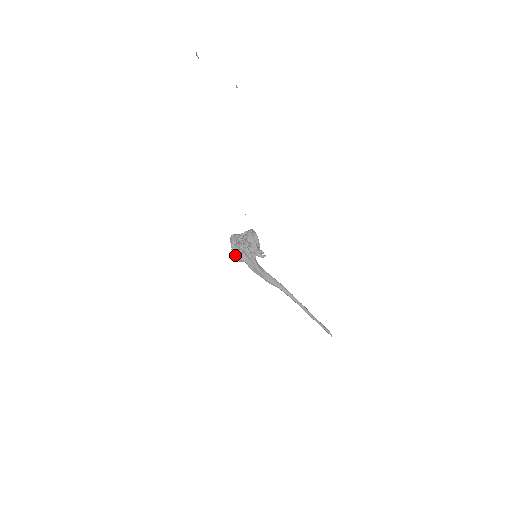
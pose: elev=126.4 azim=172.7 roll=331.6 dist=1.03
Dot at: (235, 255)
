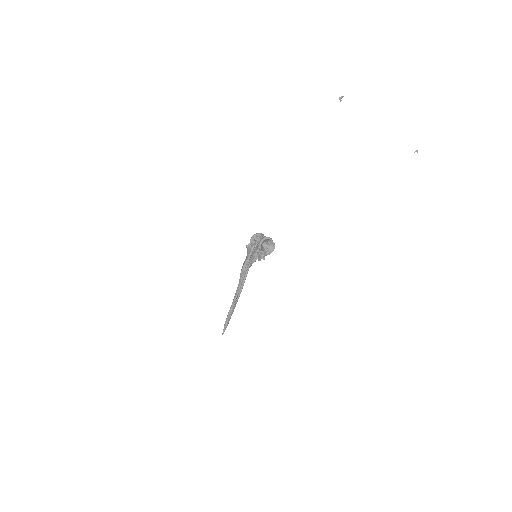
Dot at: (247, 245)
